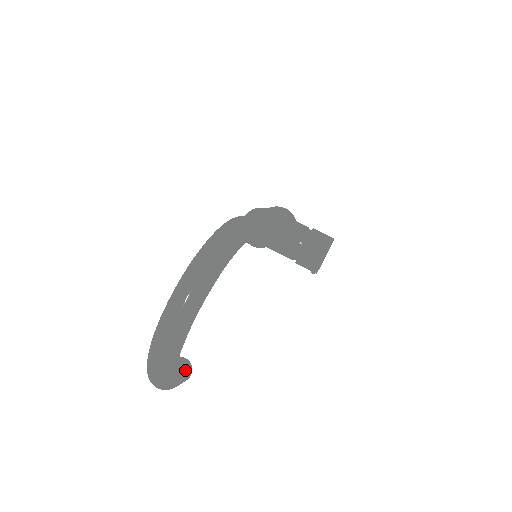
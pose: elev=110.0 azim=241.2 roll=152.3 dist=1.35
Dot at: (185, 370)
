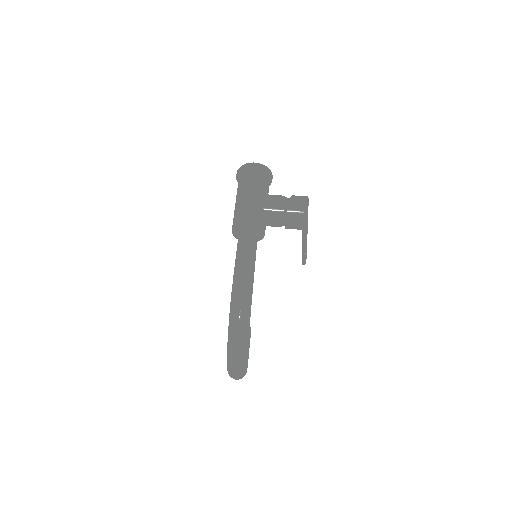
Dot at: occluded
